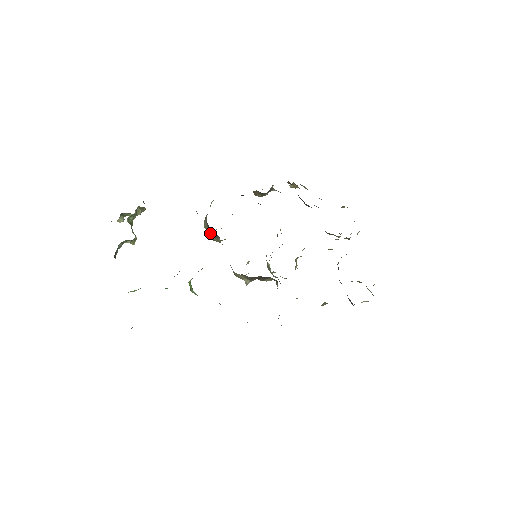
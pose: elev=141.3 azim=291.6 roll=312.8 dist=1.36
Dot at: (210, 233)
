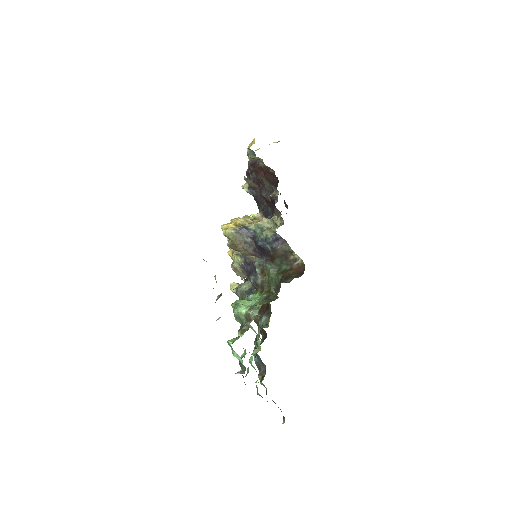
Dot at: (239, 246)
